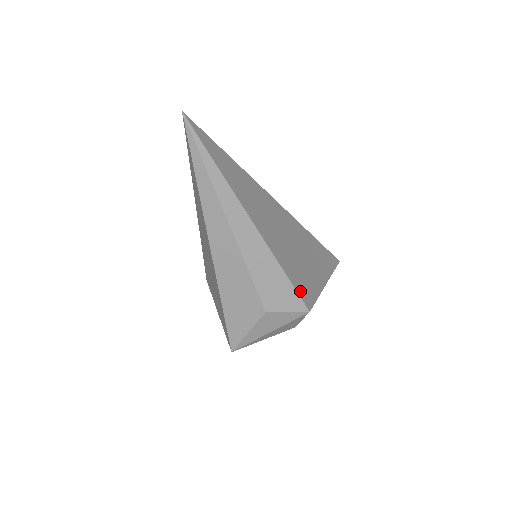
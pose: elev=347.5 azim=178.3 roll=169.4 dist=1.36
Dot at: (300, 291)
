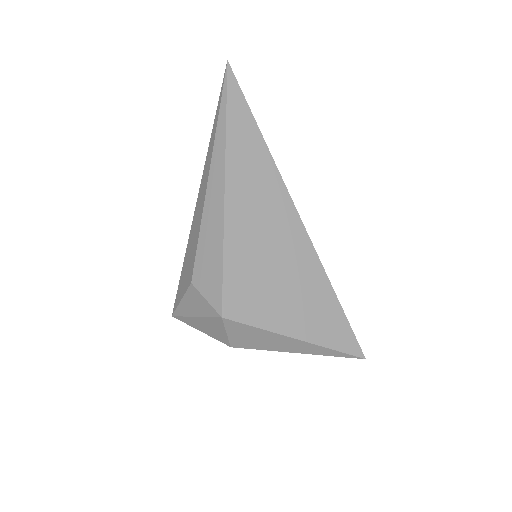
Dot at: (230, 290)
